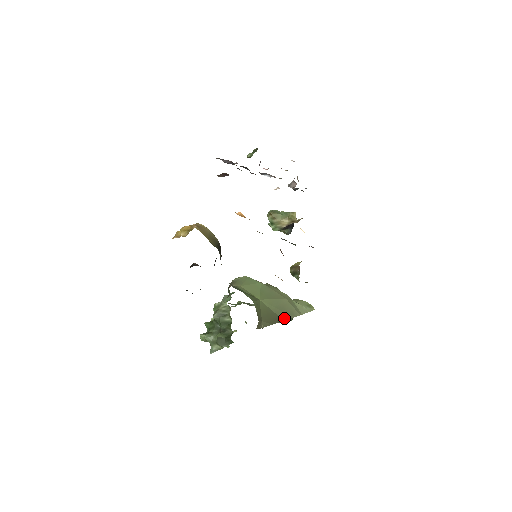
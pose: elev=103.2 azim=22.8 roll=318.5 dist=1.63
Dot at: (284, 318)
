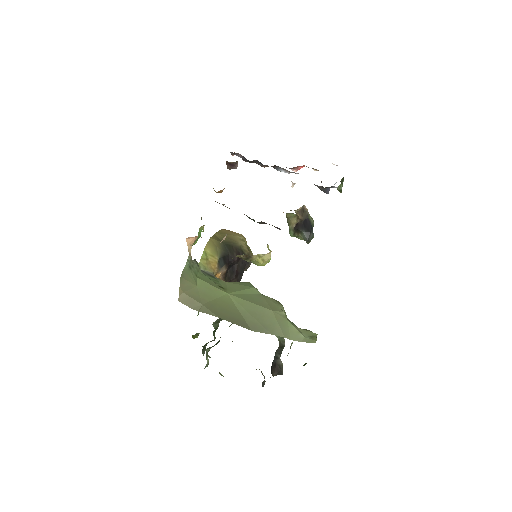
Dot at: (254, 328)
